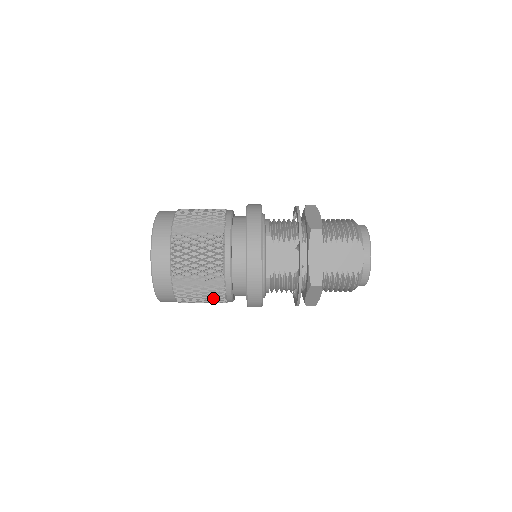
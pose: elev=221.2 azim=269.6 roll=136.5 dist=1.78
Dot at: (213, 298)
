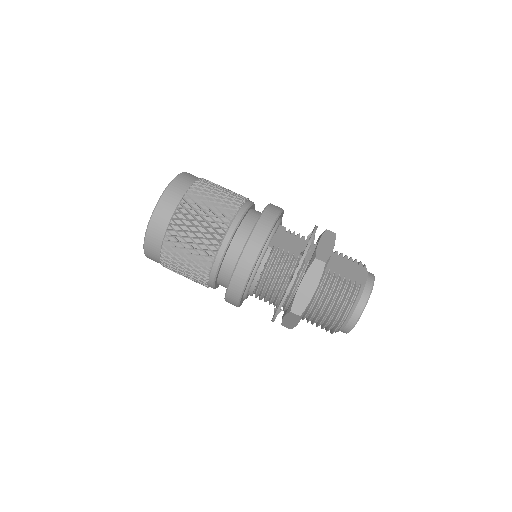
Dot at: (207, 239)
